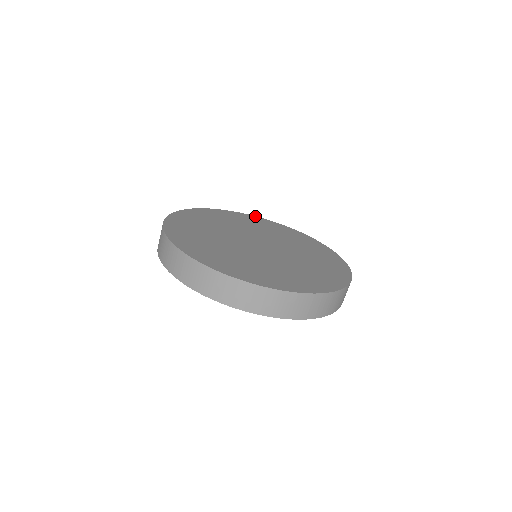
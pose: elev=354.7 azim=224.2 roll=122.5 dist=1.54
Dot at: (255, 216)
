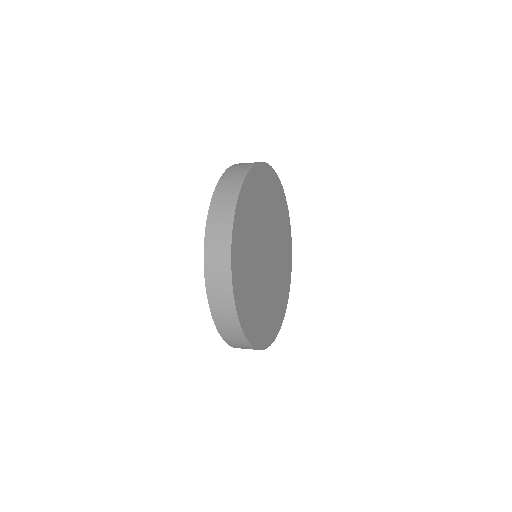
Dot at: (261, 163)
